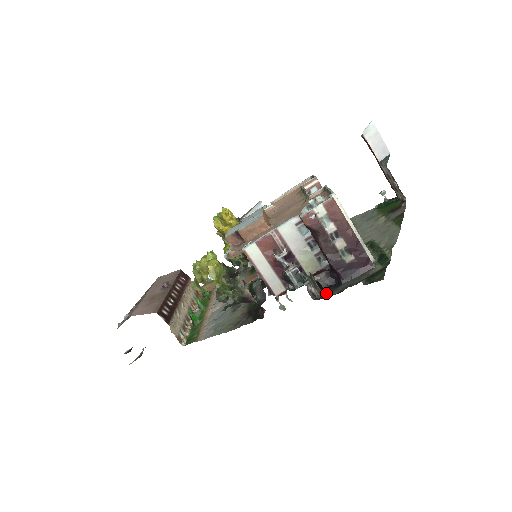
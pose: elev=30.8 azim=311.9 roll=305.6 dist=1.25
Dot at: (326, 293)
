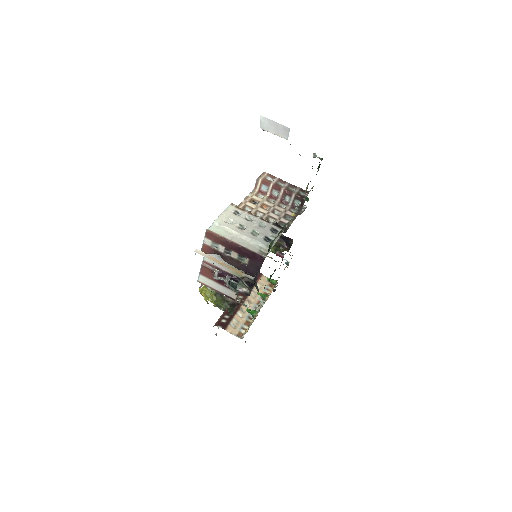
Dot at: (252, 288)
